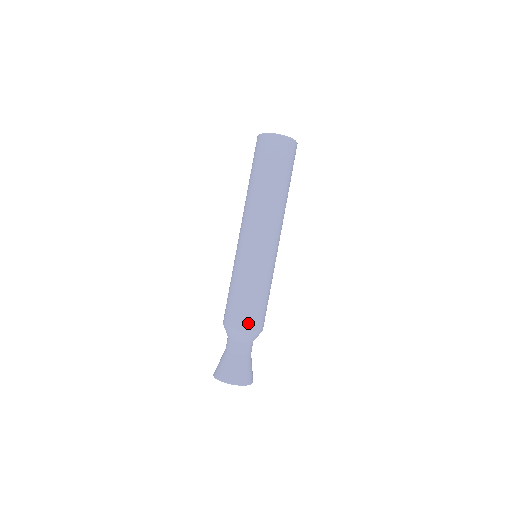
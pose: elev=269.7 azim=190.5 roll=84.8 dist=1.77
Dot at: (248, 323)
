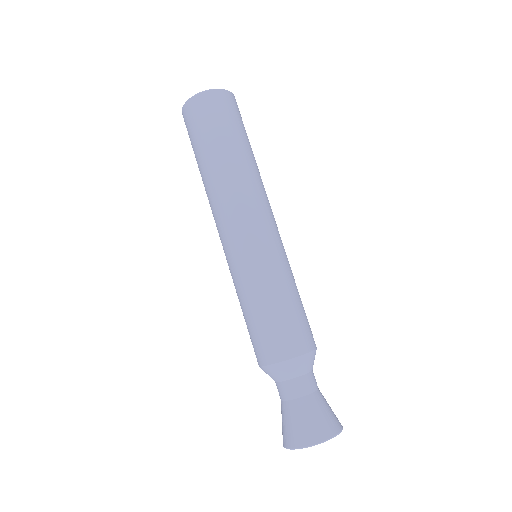
Dot at: (292, 346)
